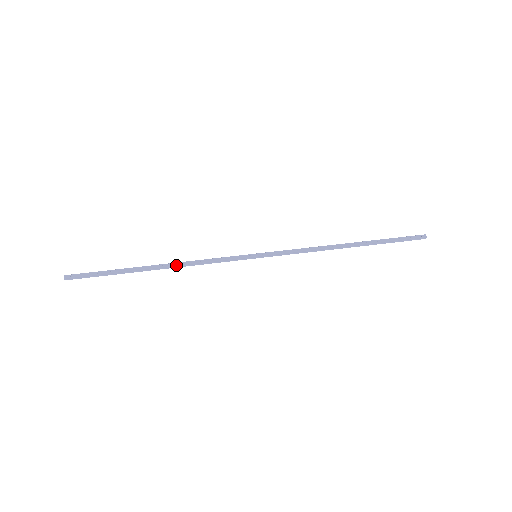
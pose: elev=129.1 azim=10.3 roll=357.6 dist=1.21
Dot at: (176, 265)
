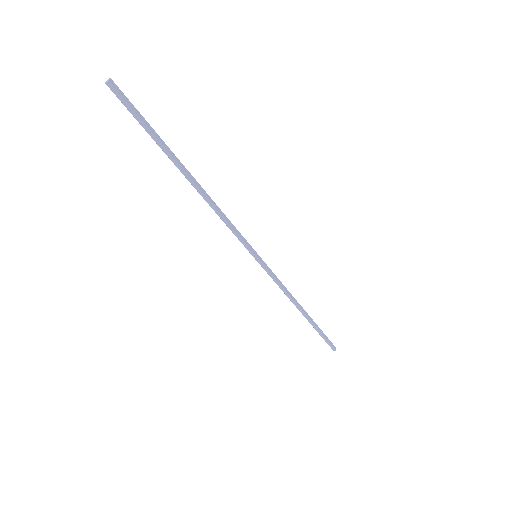
Dot at: (206, 196)
